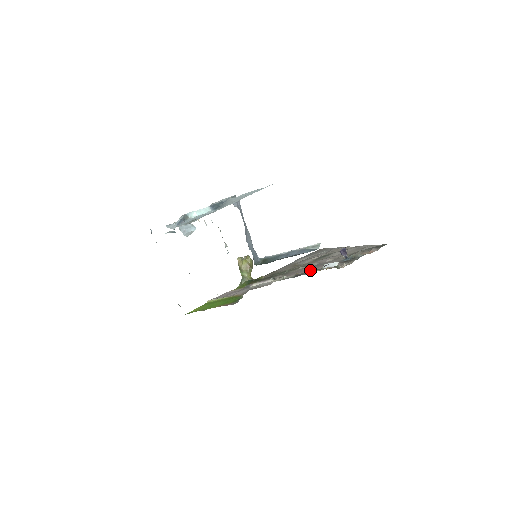
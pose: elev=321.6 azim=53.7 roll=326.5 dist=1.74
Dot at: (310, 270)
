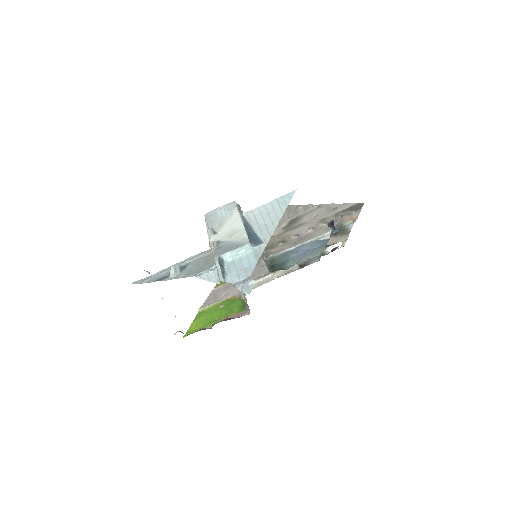
Dot at: occluded
